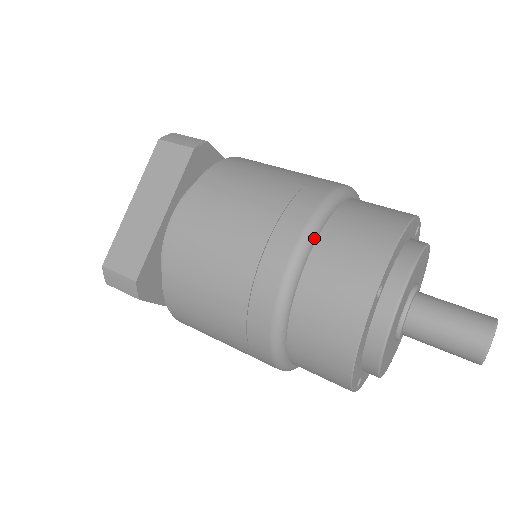
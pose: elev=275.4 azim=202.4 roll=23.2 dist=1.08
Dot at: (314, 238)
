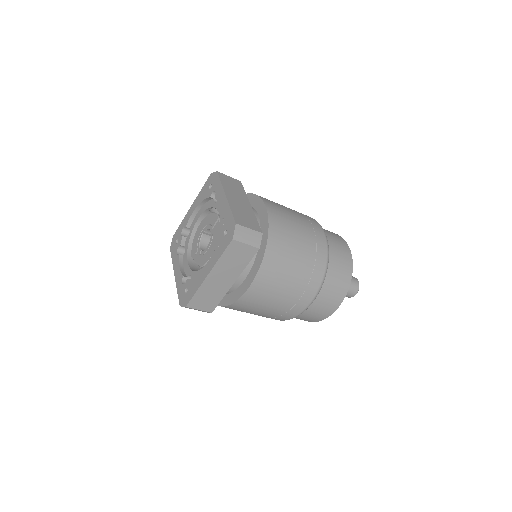
Dot at: occluded
